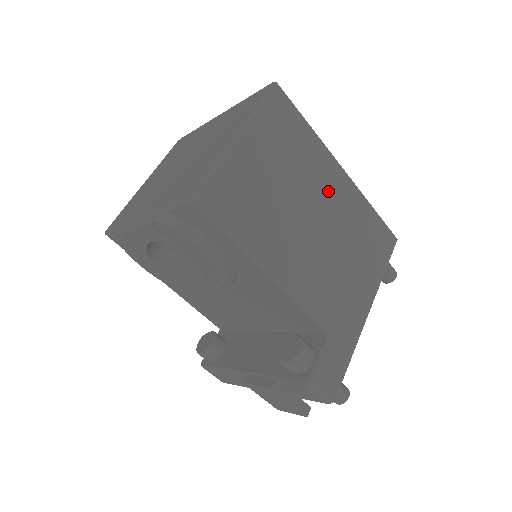
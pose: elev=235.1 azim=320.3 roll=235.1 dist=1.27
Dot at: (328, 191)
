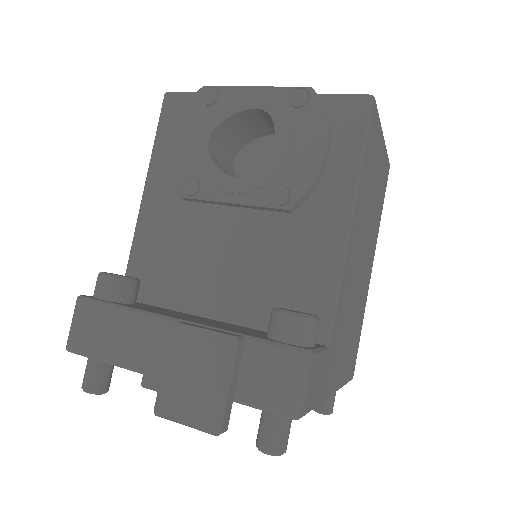
Dot at: (368, 261)
